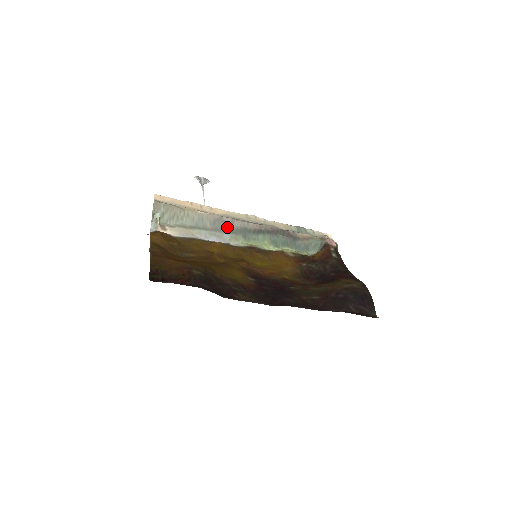
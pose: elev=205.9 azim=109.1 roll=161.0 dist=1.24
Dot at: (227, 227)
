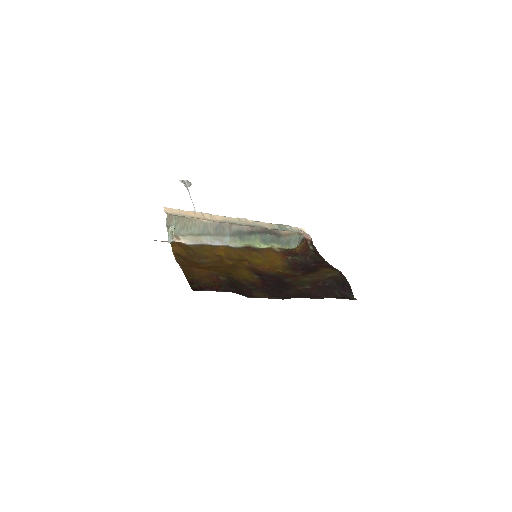
Dot at: (226, 231)
